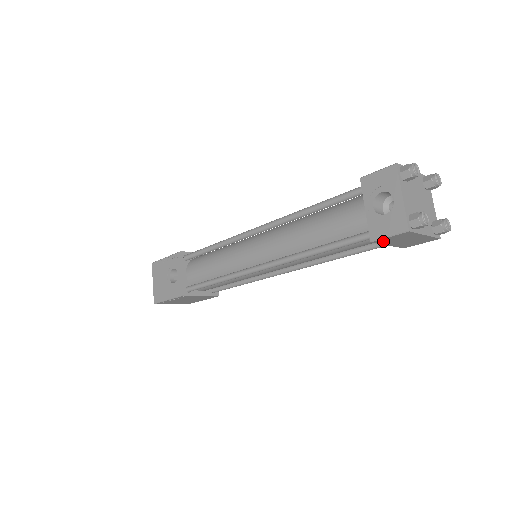
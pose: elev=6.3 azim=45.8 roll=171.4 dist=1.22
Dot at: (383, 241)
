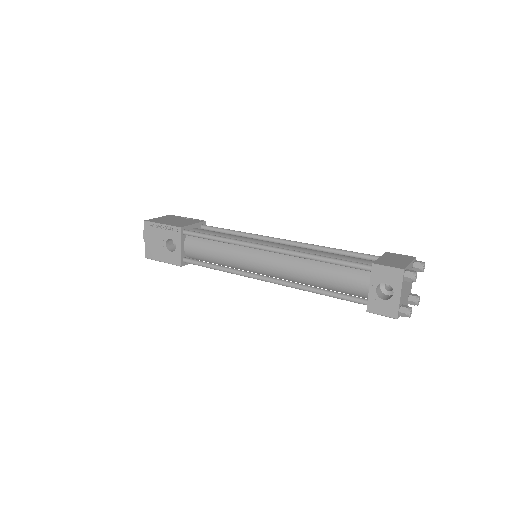
Dot at: occluded
